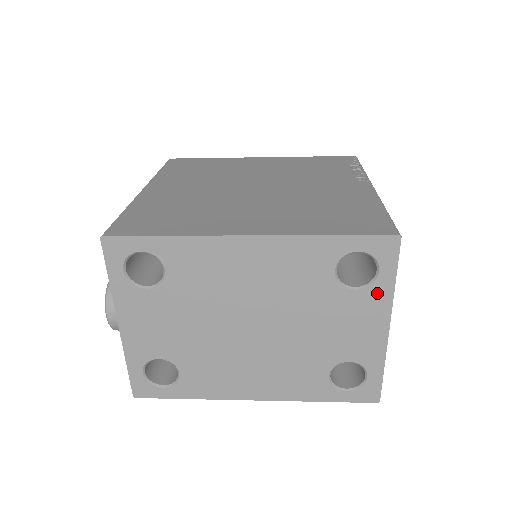
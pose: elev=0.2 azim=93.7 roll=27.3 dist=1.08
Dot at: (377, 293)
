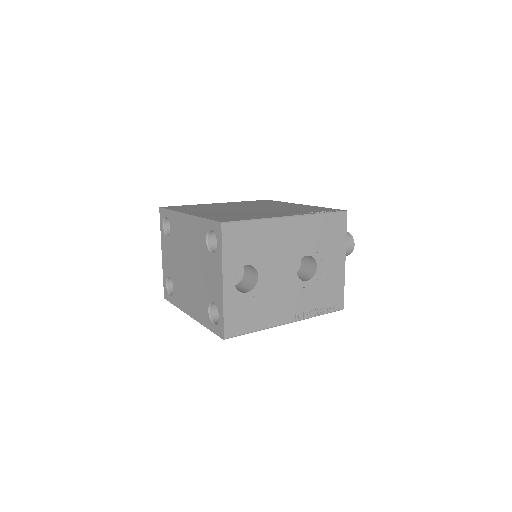
Dot at: (218, 258)
